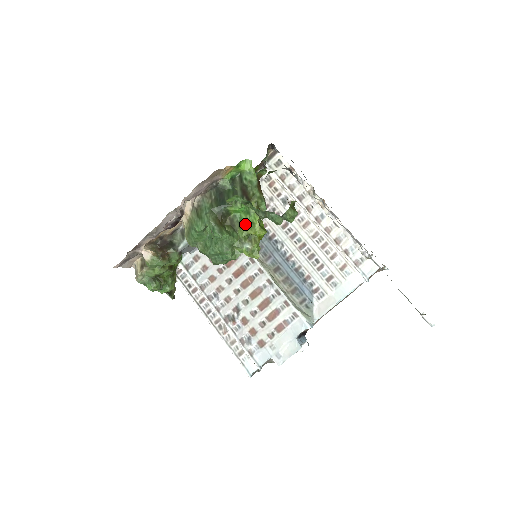
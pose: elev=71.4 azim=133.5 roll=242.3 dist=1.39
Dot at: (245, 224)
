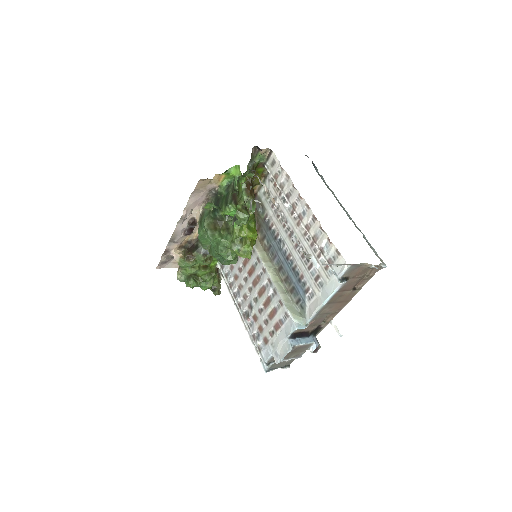
Dot at: (235, 227)
